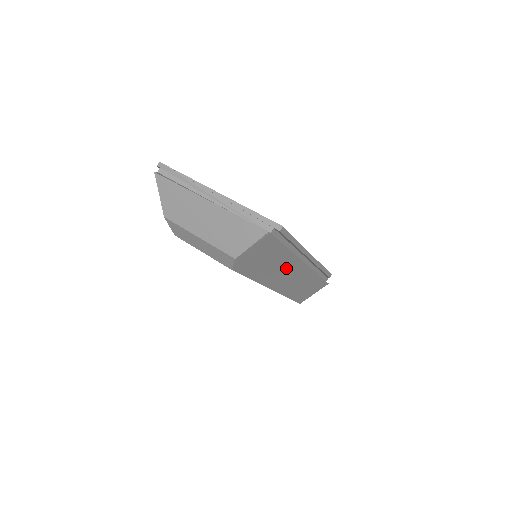
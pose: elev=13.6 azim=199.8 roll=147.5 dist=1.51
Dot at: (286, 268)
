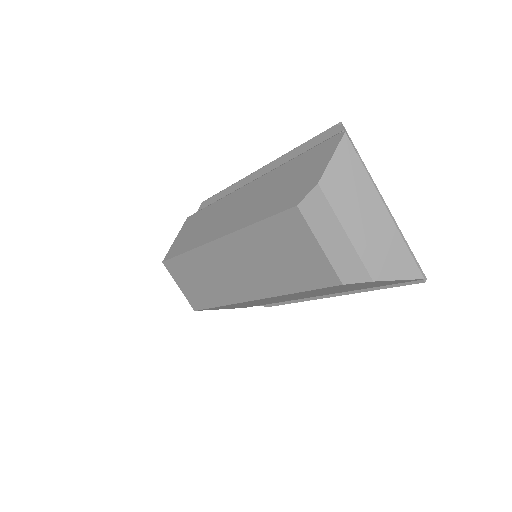
Dot at: (313, 294)
